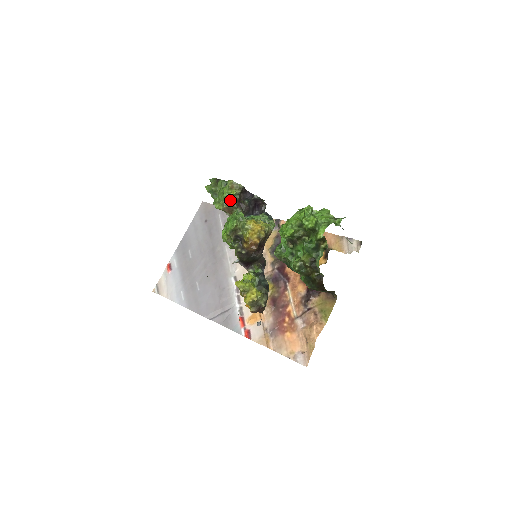
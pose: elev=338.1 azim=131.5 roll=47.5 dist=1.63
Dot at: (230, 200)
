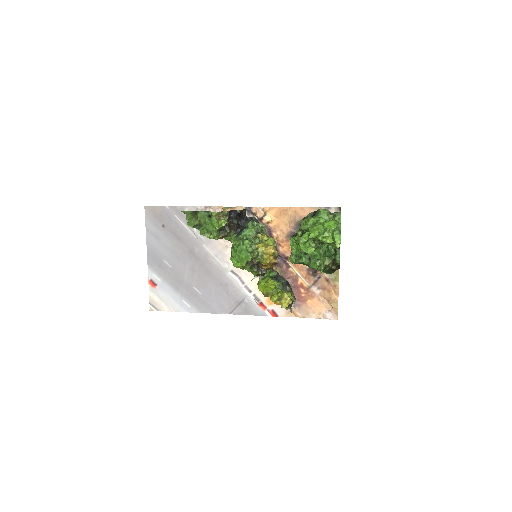
Dot at: (223, 229)
